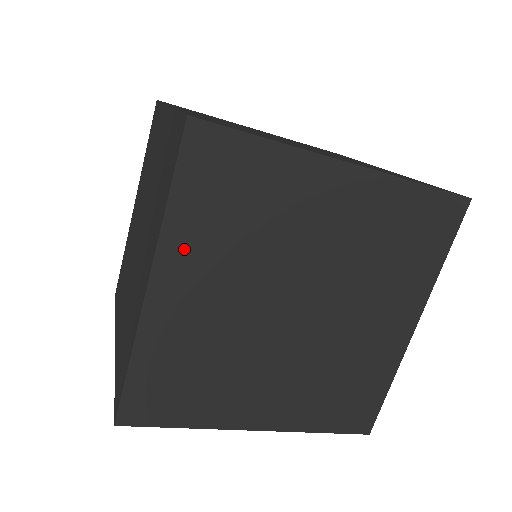
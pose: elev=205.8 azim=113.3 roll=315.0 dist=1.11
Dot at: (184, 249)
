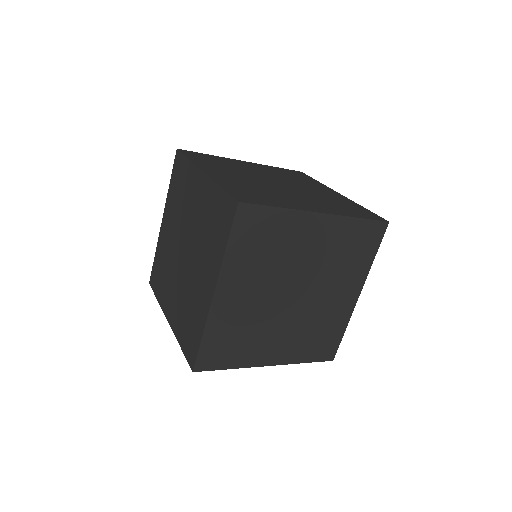
Dot at: (234, 271)
